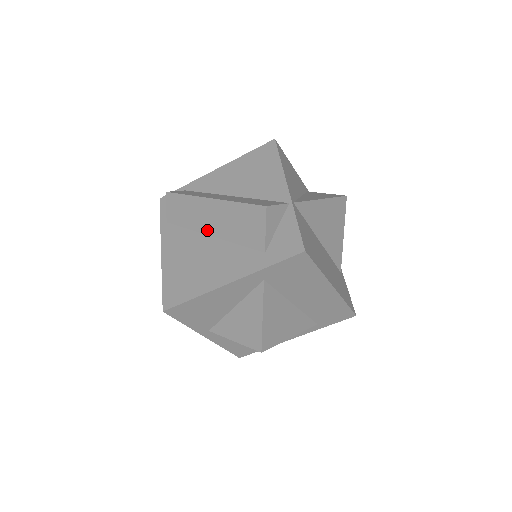
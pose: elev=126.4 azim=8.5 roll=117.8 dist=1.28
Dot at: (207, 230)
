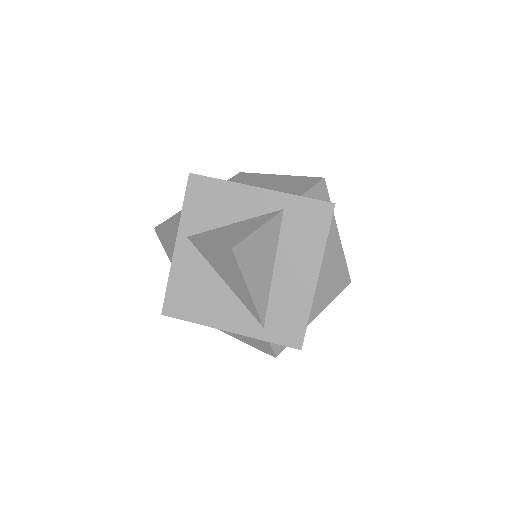
Dot at: occluded
